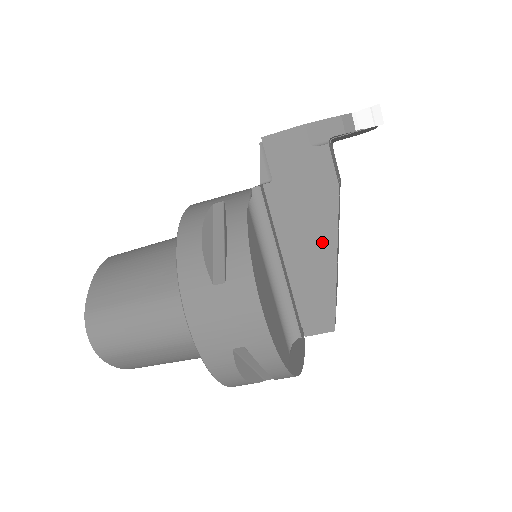
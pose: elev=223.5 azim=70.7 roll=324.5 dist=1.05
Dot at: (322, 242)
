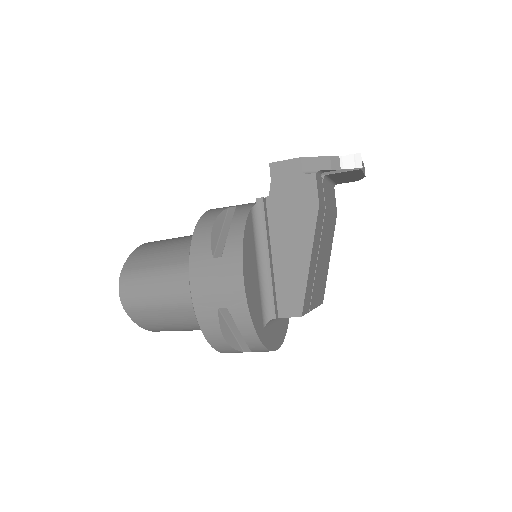
Dot at: (301, 245)
